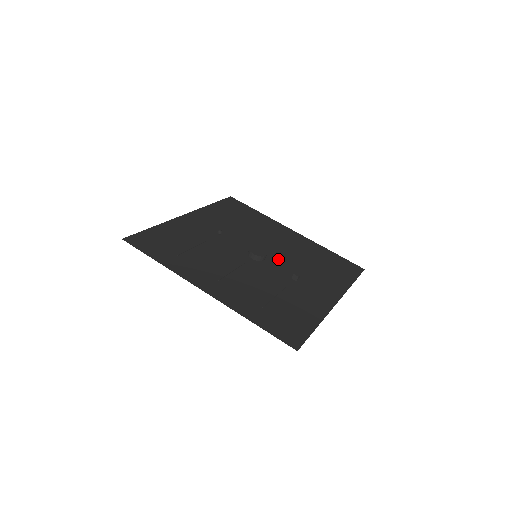
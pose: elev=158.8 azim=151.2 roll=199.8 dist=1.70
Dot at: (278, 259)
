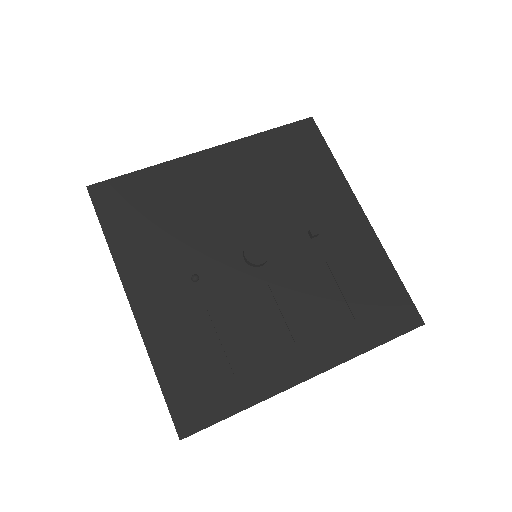
Dot at: (269, 228)
